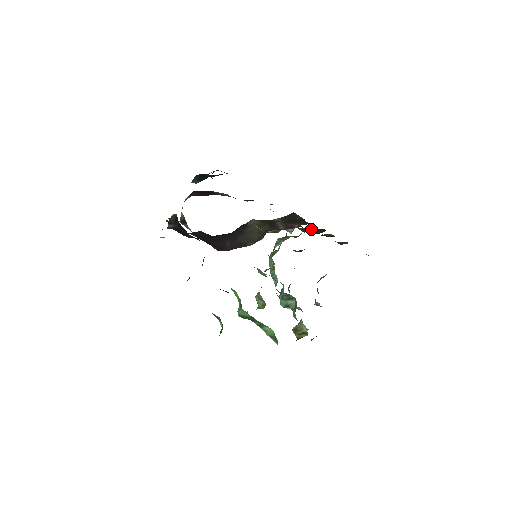
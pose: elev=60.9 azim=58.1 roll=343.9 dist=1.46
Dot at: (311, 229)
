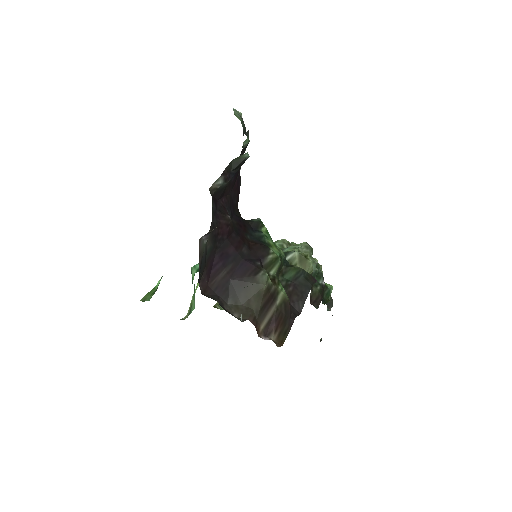
Dot at: (320, 281)
